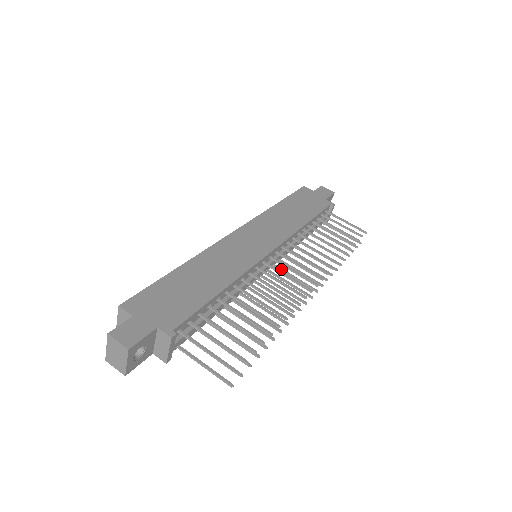
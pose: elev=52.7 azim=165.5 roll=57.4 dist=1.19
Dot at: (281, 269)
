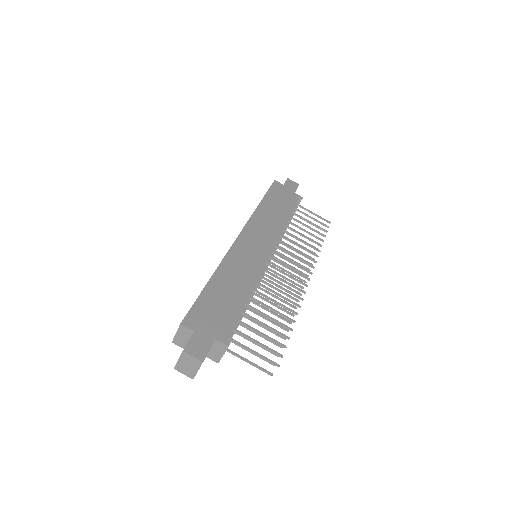
Dot at: (275, 265)
